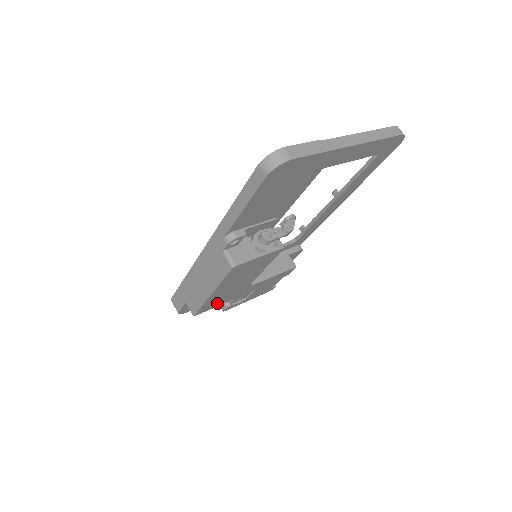
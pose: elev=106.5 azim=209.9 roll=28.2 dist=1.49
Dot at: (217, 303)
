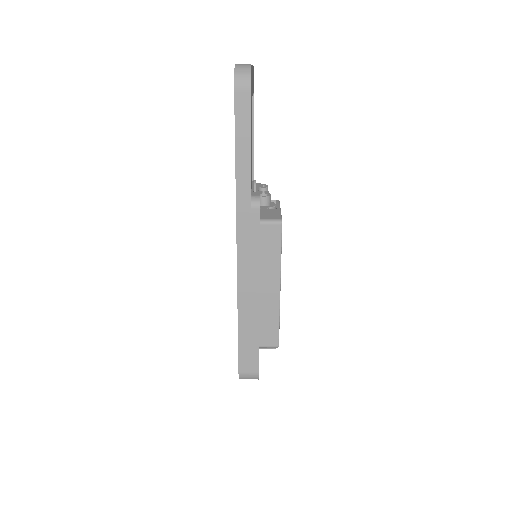
Dot at: occluded
